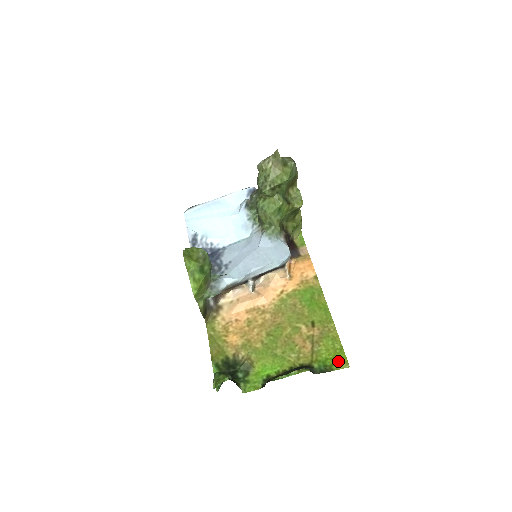
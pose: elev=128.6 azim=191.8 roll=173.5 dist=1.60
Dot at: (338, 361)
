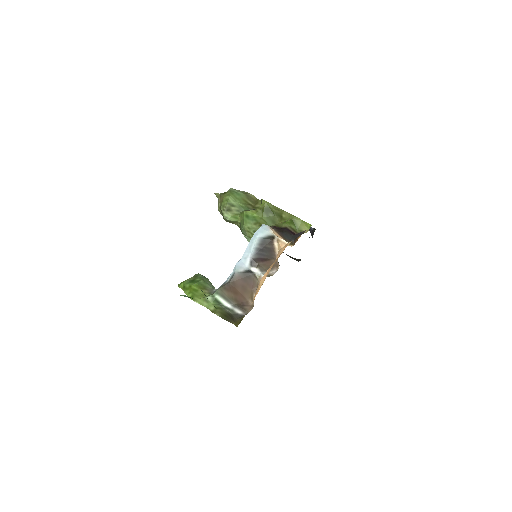
Dot at: occluded
